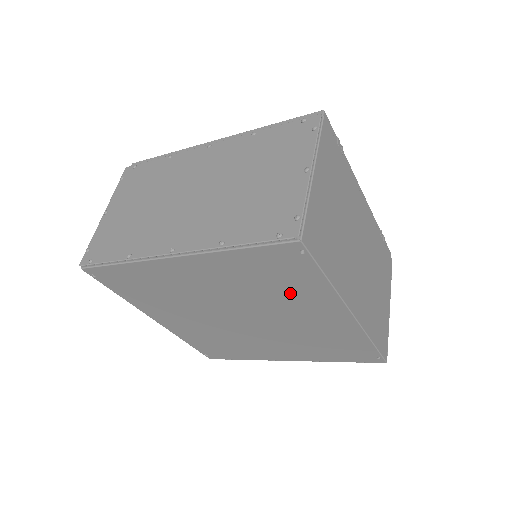
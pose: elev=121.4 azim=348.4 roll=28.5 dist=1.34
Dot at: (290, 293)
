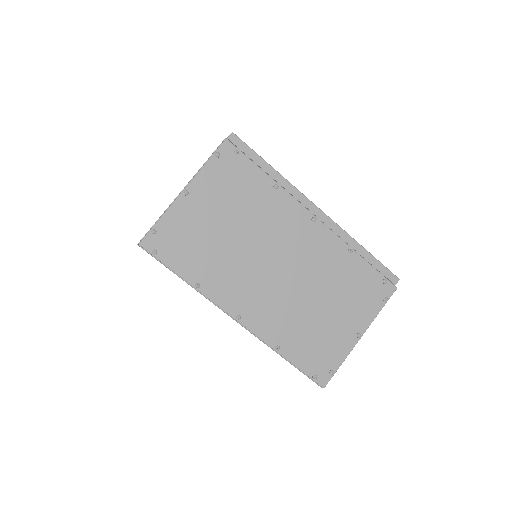
Dot at: occluded
